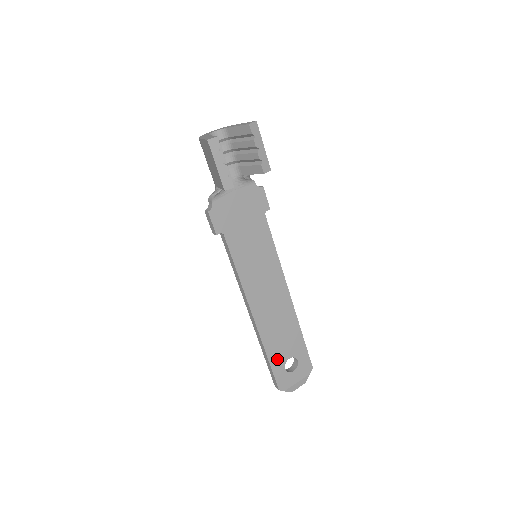
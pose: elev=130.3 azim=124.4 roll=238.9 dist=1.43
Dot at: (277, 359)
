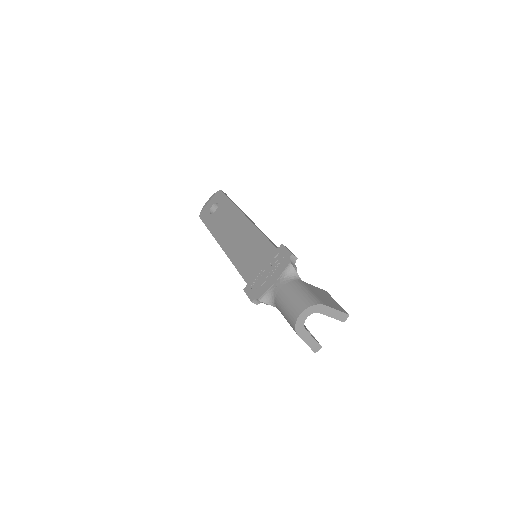
Dot at: occluded
